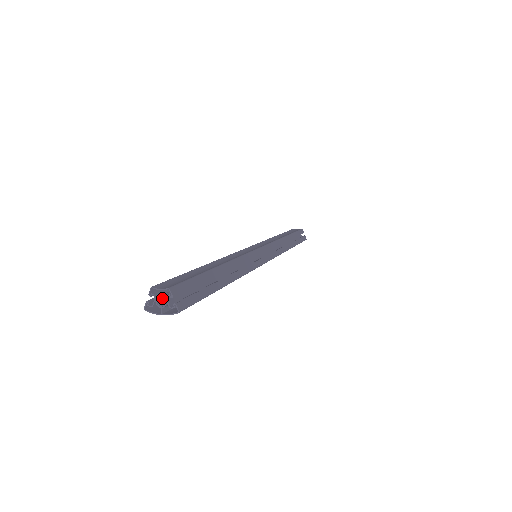
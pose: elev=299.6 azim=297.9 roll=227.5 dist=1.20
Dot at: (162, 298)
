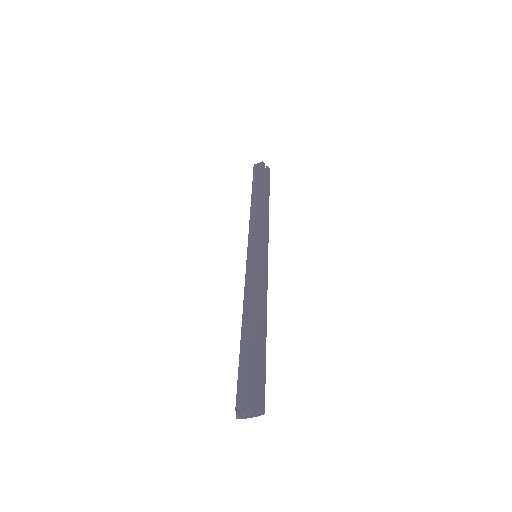
Dot at: (247, 409)
